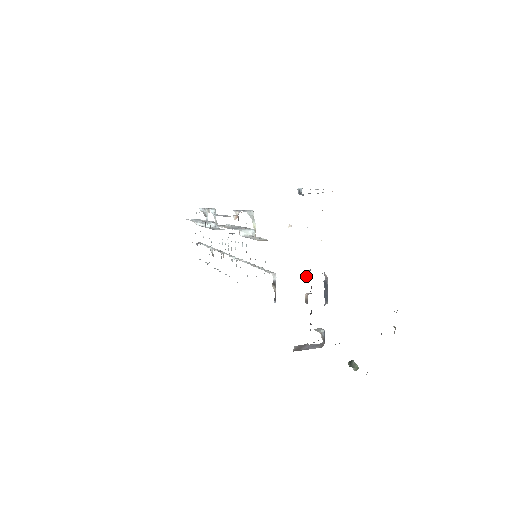
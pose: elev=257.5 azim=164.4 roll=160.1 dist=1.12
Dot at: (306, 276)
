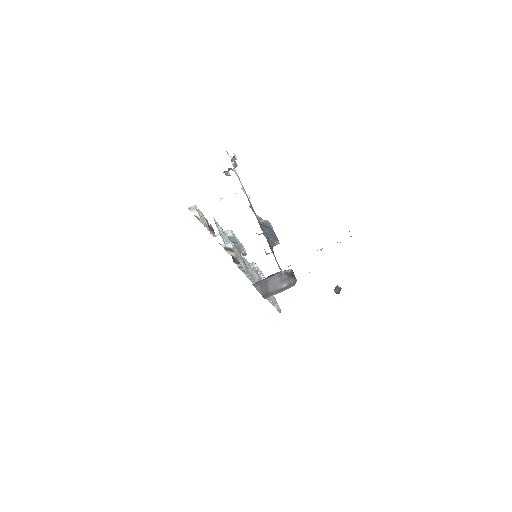
Dot at: occluded
